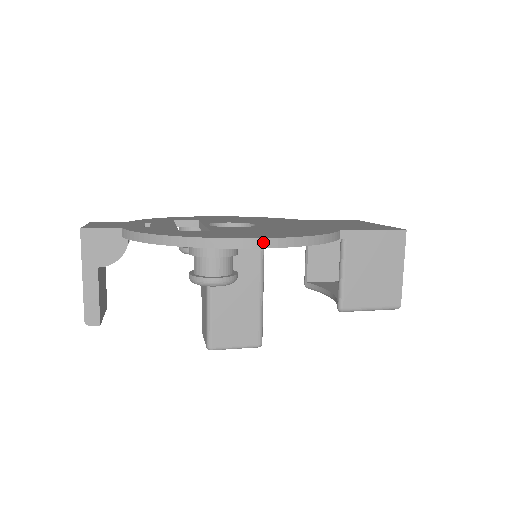
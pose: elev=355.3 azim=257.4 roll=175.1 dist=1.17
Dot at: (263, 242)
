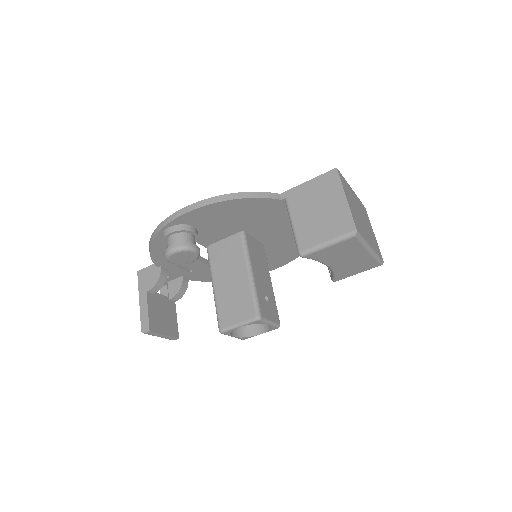
Dot at: (188, 208)
